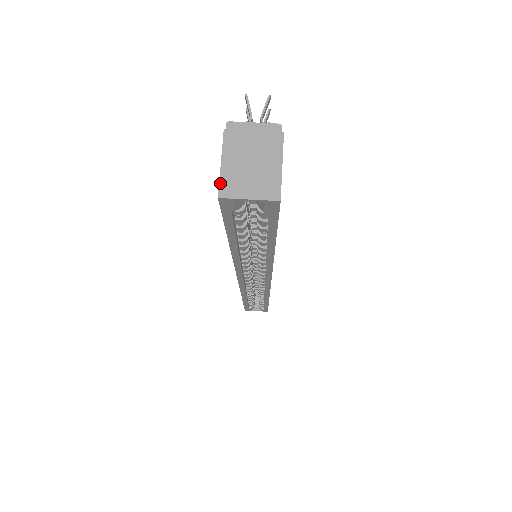
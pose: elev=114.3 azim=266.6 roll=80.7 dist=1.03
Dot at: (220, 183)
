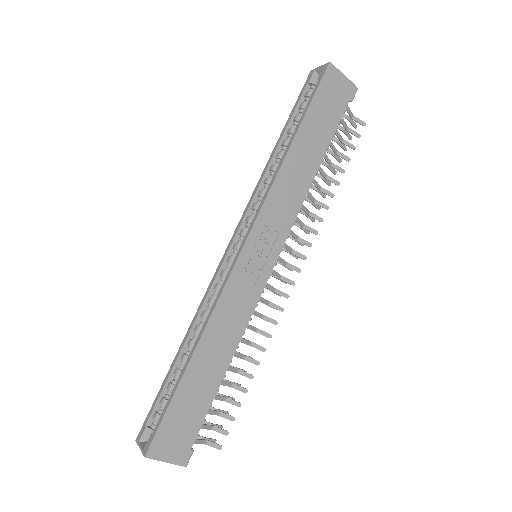
Dot at: occluded
